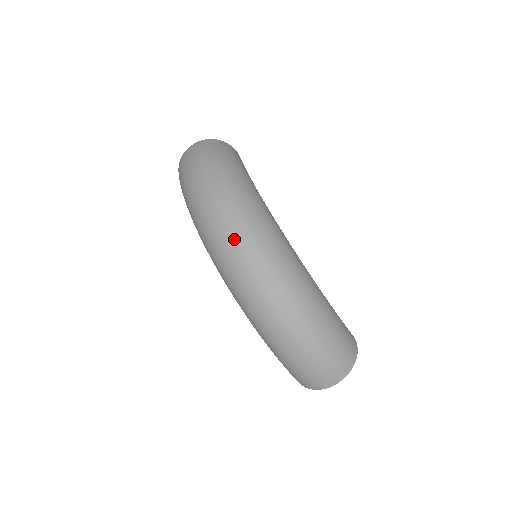
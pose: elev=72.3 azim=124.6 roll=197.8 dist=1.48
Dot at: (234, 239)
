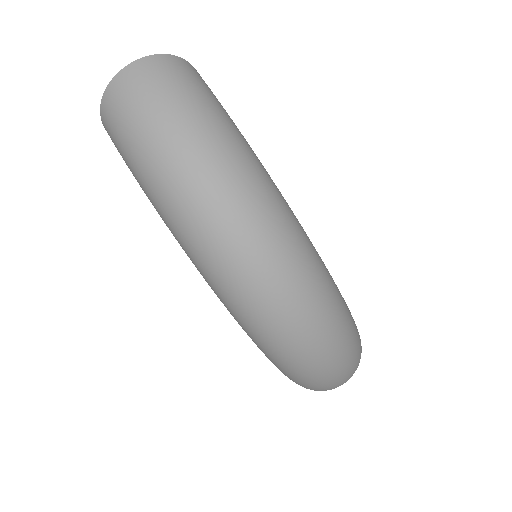
Dot at: (261, 266)
